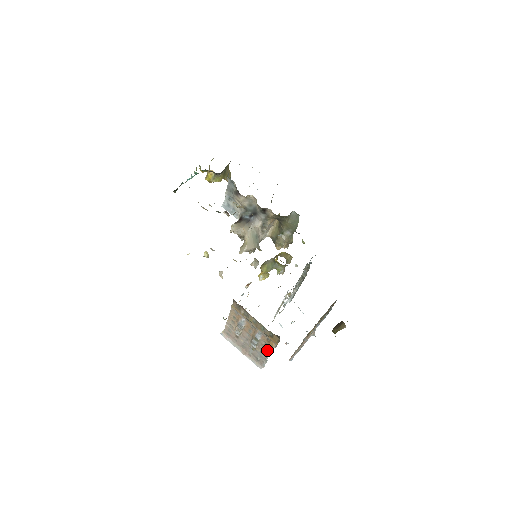
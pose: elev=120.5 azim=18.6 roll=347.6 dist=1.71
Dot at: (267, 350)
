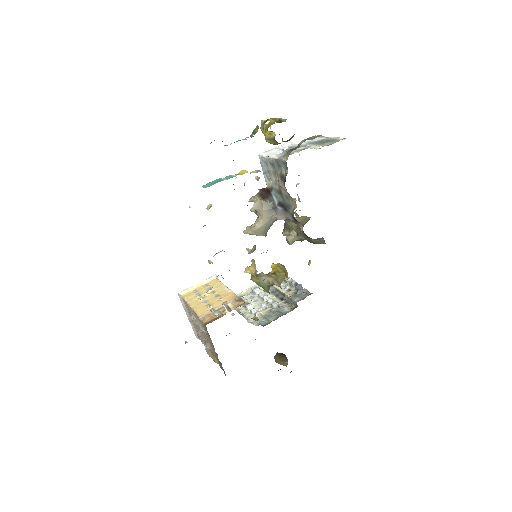
Dot at: (210, 351)
